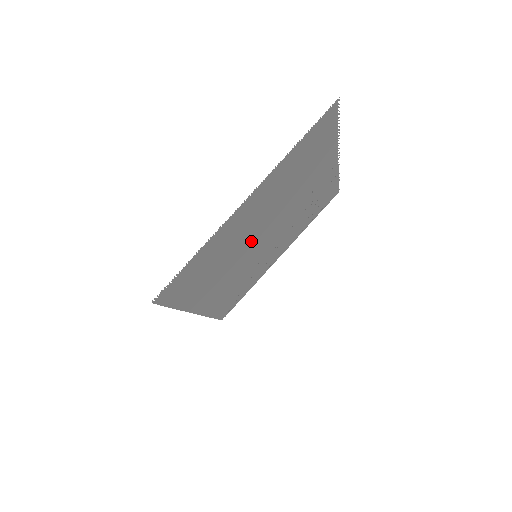
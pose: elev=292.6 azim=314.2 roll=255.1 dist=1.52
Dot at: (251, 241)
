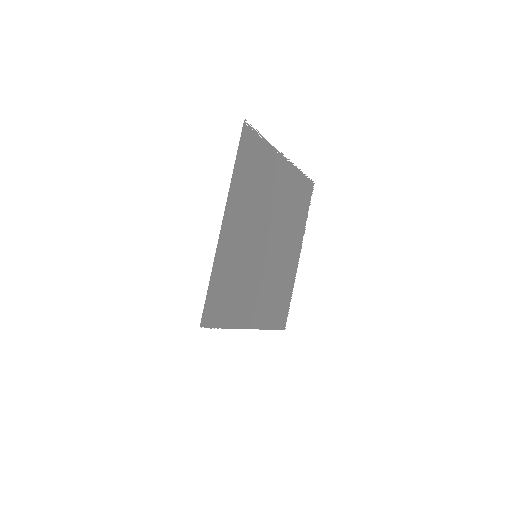
Dot at: (265, 220)
